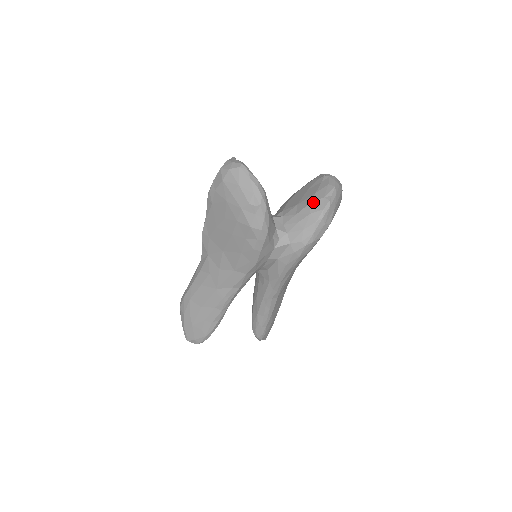
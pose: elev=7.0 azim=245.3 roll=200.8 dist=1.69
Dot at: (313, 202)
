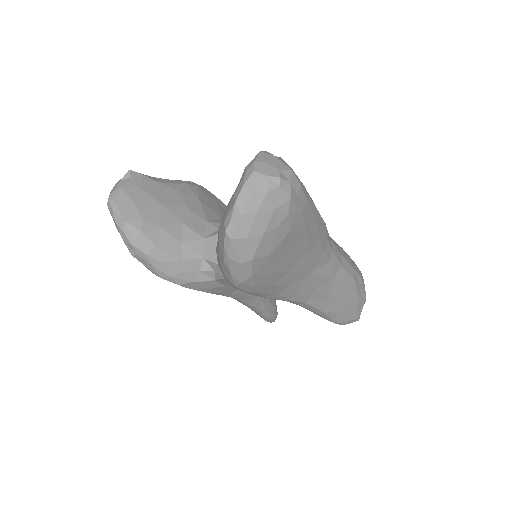
Dot at: (219, 227)
